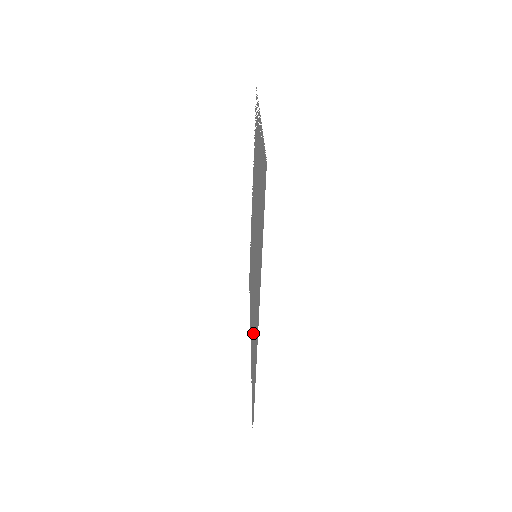
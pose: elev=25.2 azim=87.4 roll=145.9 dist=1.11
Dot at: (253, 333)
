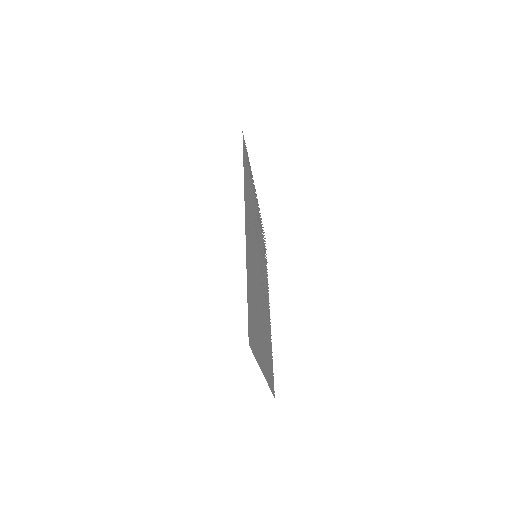
Dot at: (256, 310)
